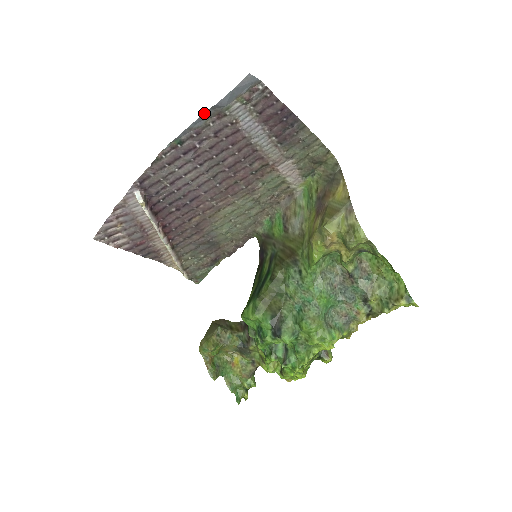
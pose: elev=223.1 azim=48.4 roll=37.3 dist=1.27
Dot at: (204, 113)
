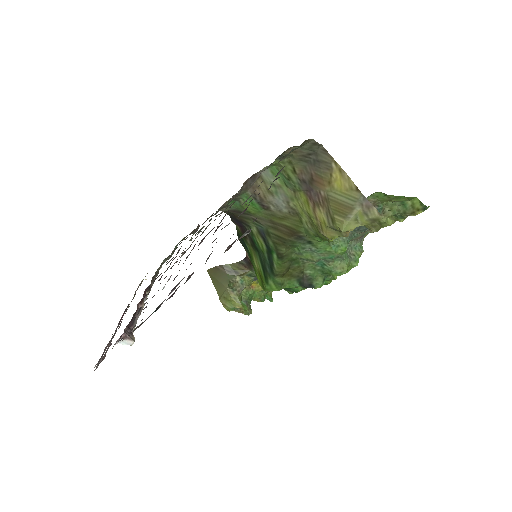
Dot at: occluded
